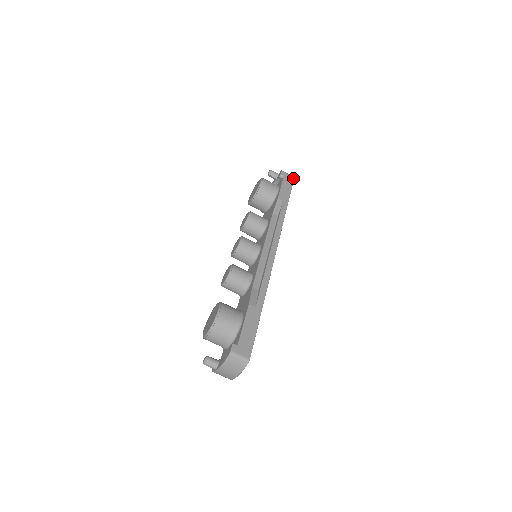
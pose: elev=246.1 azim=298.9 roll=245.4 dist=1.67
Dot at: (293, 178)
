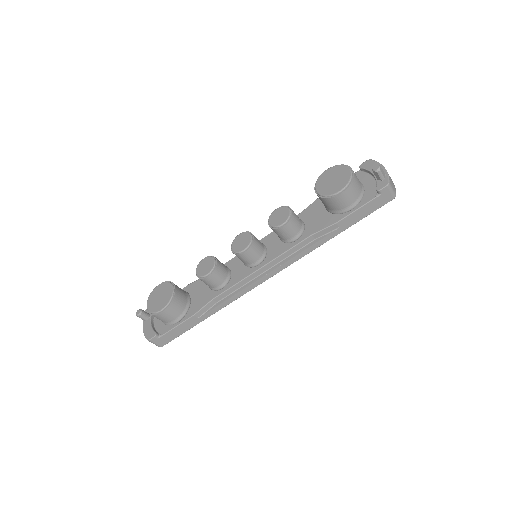
Dot at: (391, 199)
